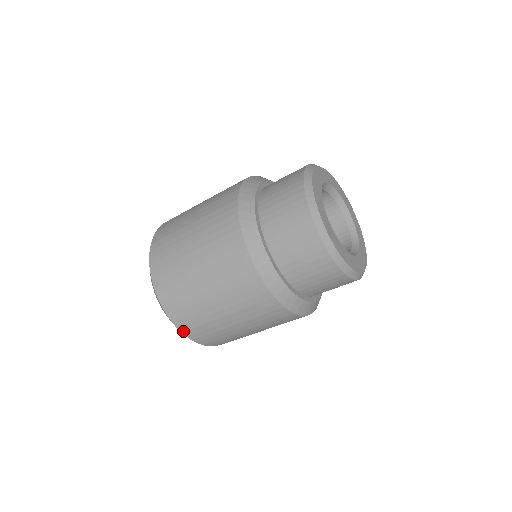
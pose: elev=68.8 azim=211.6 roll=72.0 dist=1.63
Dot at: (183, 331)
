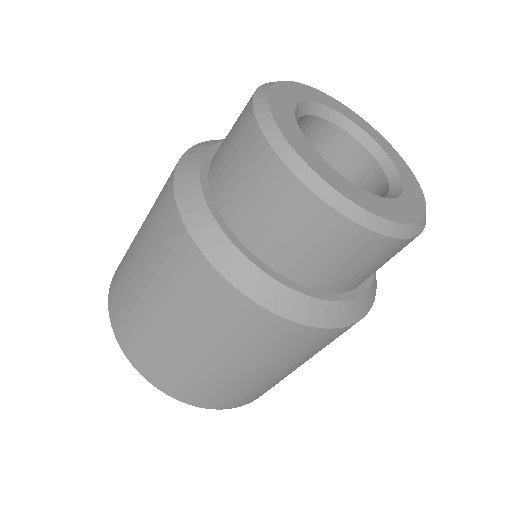
Dot at: (191, 403)
